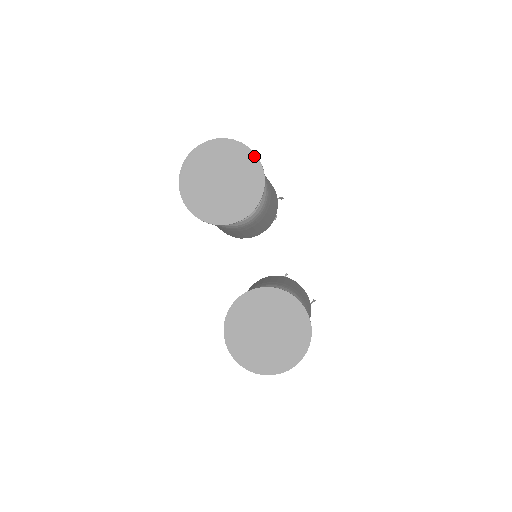
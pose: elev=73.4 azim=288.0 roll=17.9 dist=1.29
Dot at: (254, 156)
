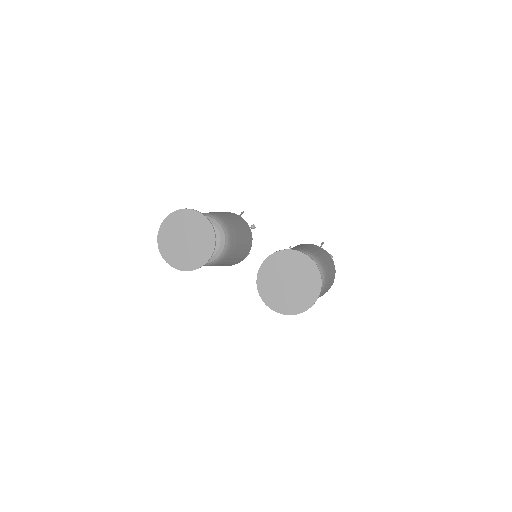
Dot at: (186, 210)
